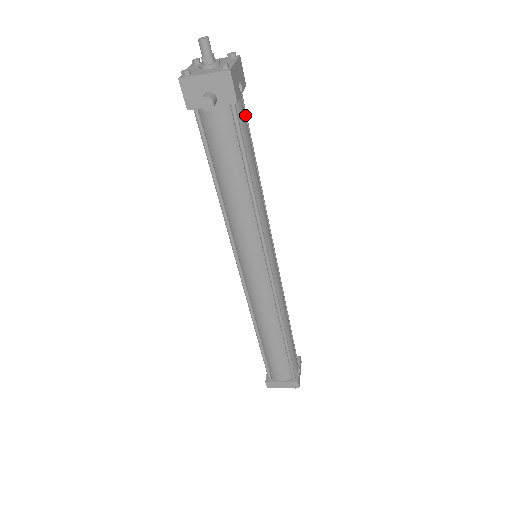
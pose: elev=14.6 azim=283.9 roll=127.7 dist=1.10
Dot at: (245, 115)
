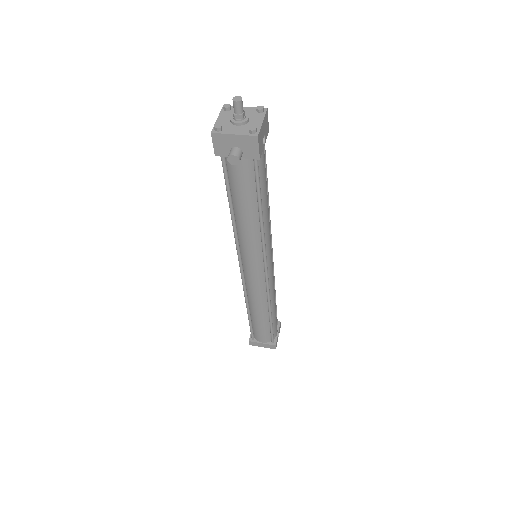
Dot at: (264, 158)
